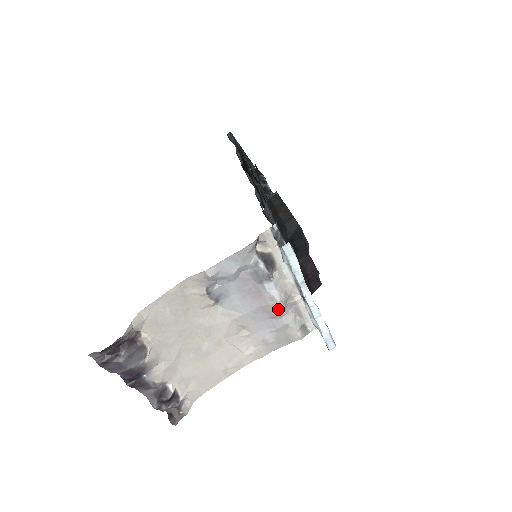
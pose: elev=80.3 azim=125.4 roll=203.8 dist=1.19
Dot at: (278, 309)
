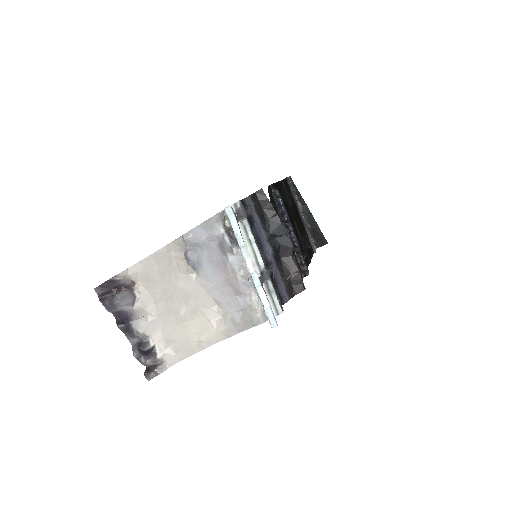
Dot at: (238, 283)
